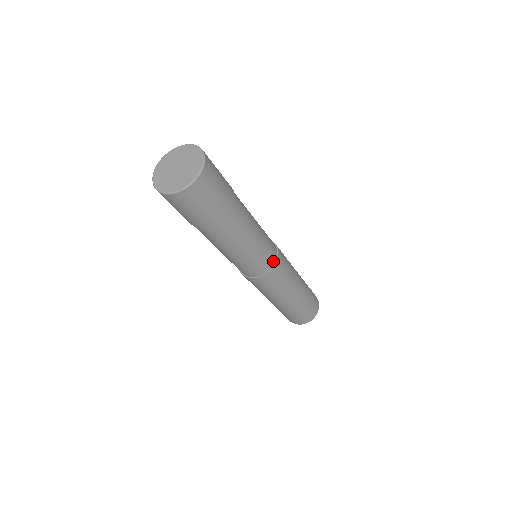
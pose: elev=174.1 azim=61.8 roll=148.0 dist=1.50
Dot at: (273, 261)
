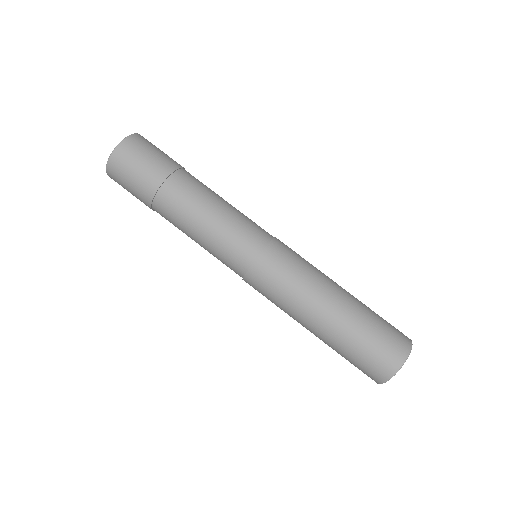
Dot at: (256, 251)
